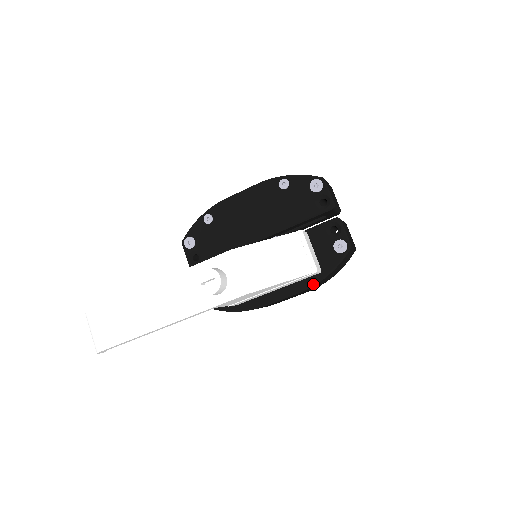
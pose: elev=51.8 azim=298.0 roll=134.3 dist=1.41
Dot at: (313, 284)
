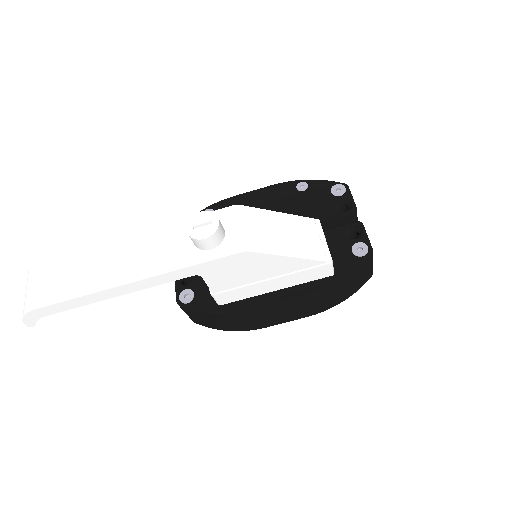
Dot at: (322, 287)
